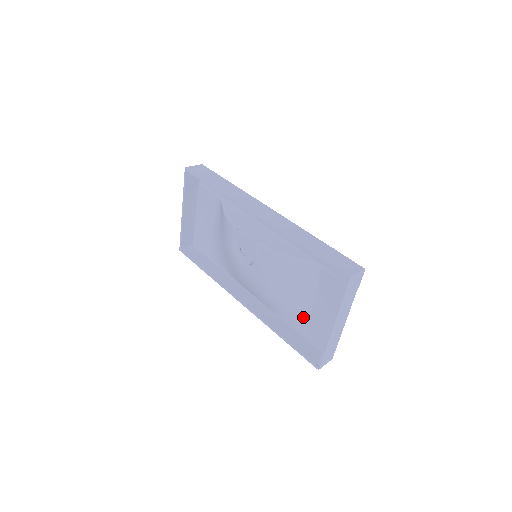
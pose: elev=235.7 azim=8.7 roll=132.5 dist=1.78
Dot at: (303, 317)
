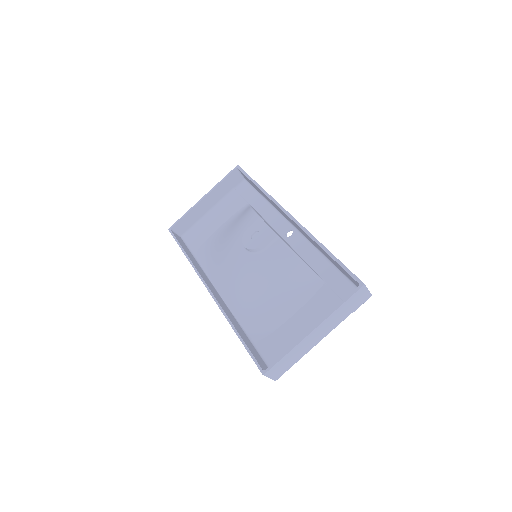
Dot at: (269, 327)
